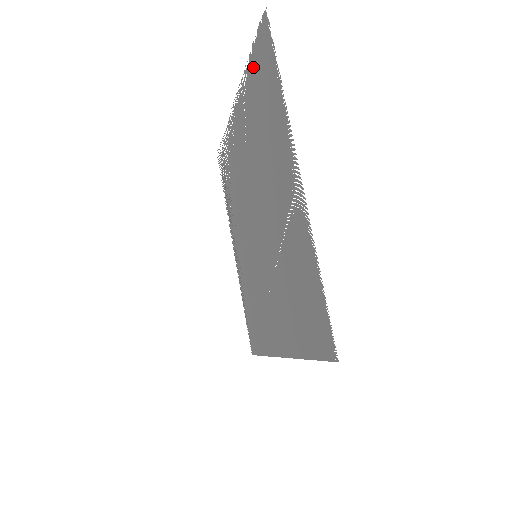
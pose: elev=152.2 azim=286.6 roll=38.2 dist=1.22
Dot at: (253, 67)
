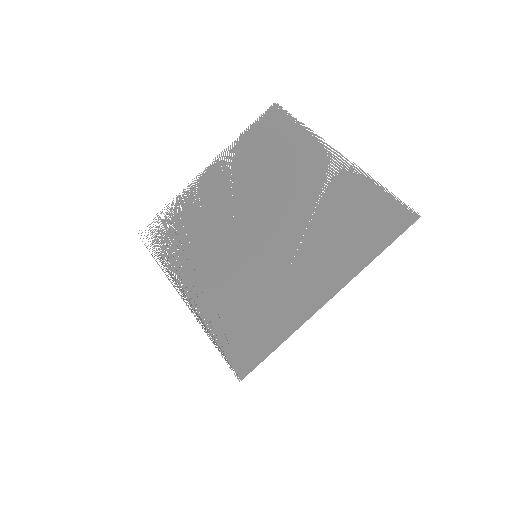
Dot at: (252, 134)
